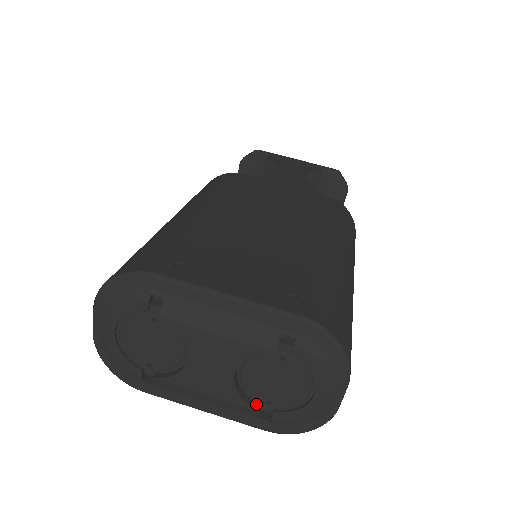
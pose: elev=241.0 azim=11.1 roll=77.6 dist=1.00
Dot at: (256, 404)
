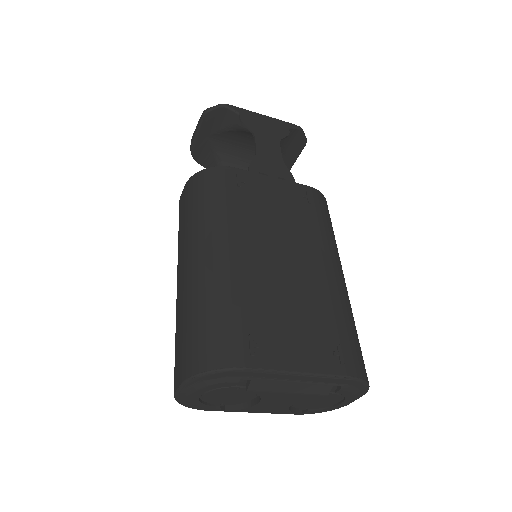
Dot at: (297, 409)
